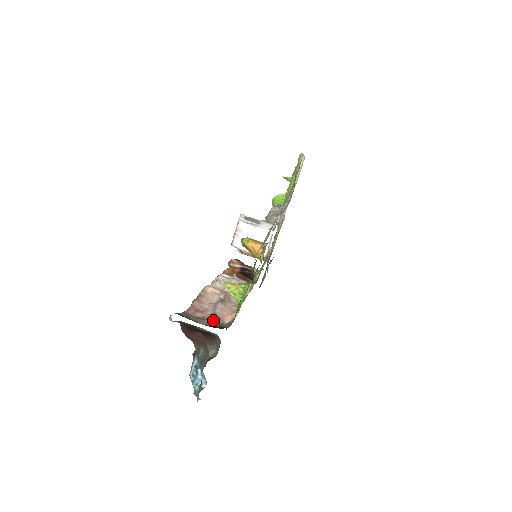
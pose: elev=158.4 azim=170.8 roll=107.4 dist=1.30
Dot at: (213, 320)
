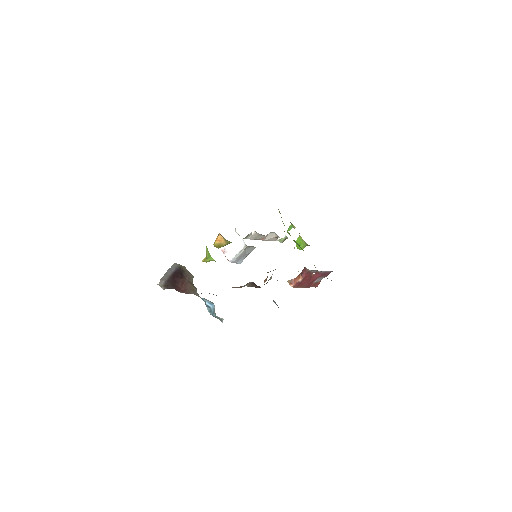
Dot at: occluded
